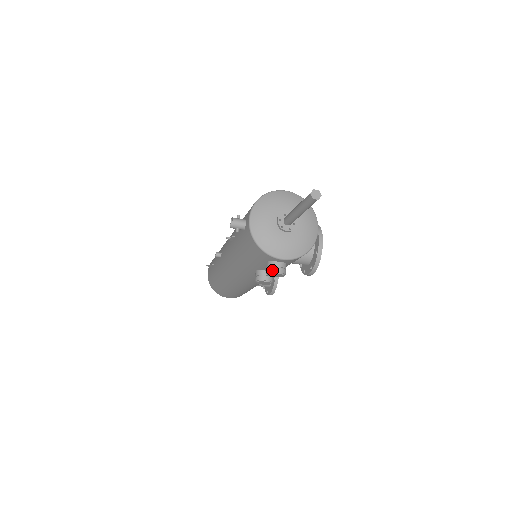
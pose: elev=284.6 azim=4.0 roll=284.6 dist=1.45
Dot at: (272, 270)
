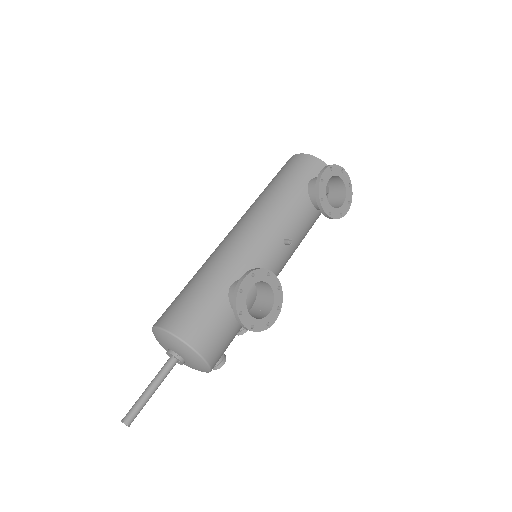
Dot at: occluded
